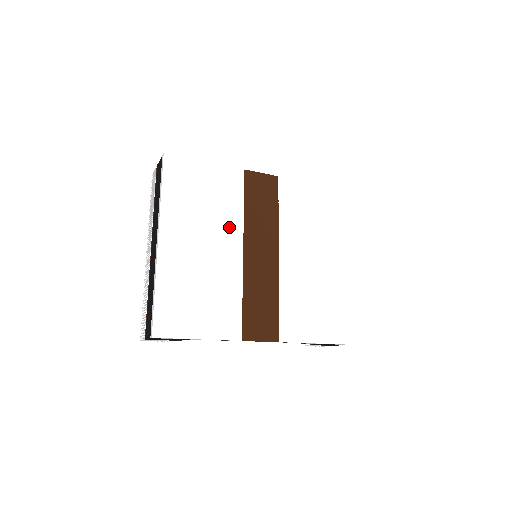
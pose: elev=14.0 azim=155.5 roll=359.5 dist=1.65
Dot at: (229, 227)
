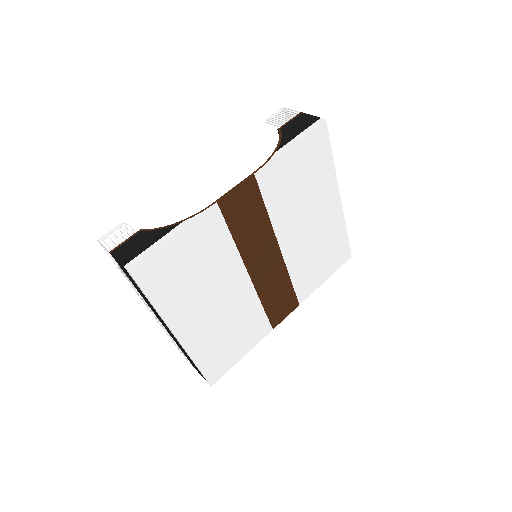
Dot at: (228, 269)
